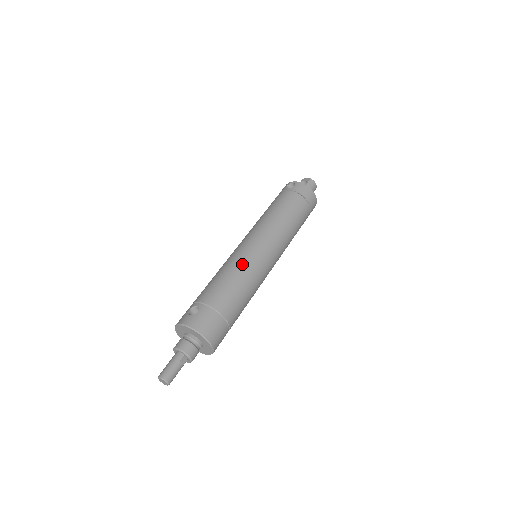
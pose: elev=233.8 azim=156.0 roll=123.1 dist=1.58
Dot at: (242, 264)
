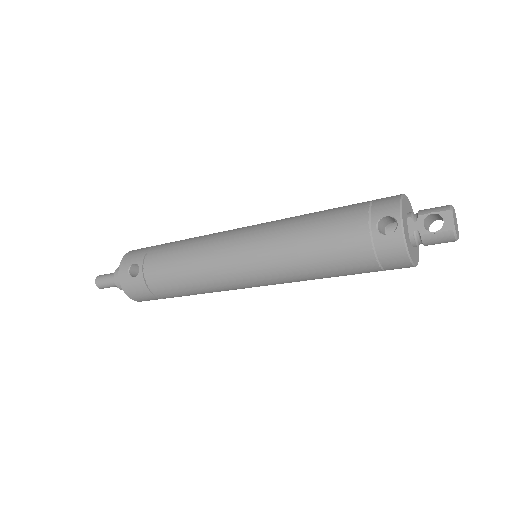
Dot at: (206, 275)
